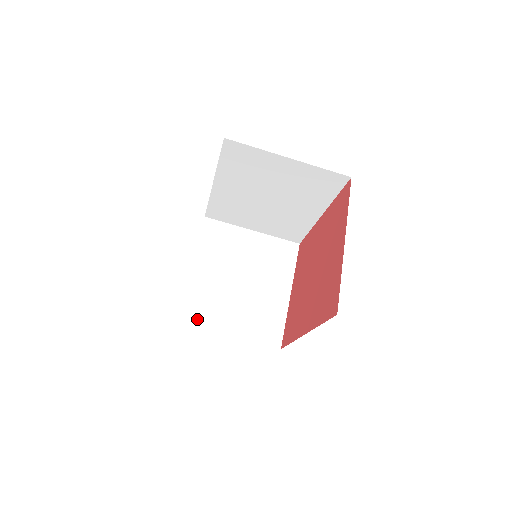
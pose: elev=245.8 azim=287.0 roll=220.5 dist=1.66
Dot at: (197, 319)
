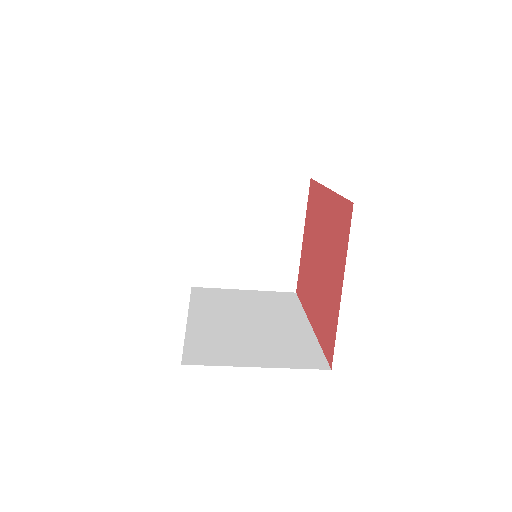
Dot at: (212, 280)
